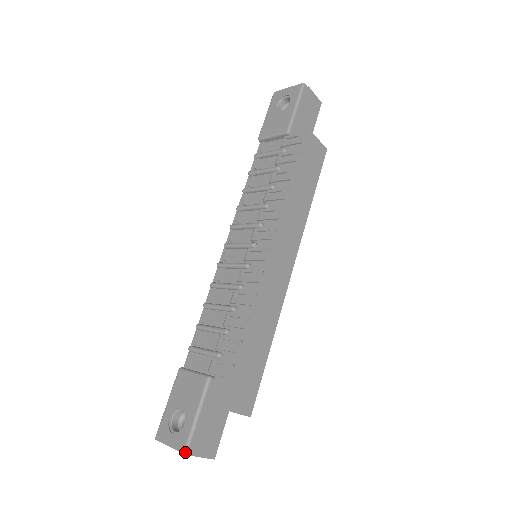
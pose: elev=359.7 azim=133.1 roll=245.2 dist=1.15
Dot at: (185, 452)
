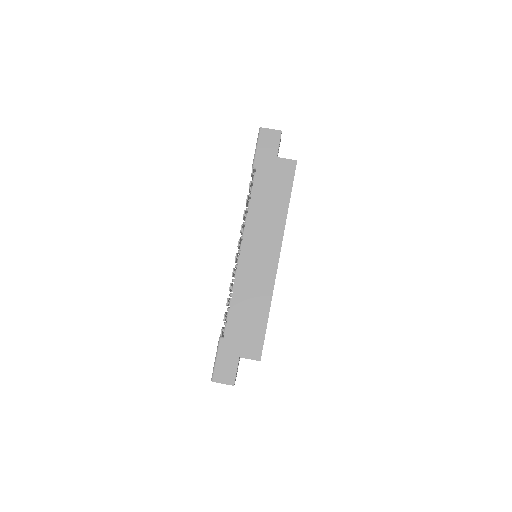
Dot at: (211, 380)
